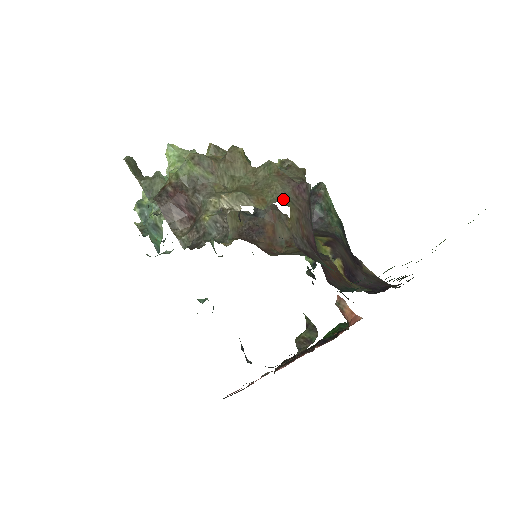
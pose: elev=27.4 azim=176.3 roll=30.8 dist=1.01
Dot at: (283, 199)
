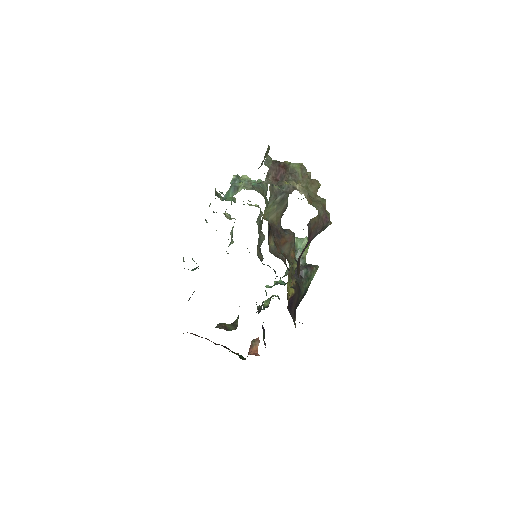
Dot at: (318, 210)
